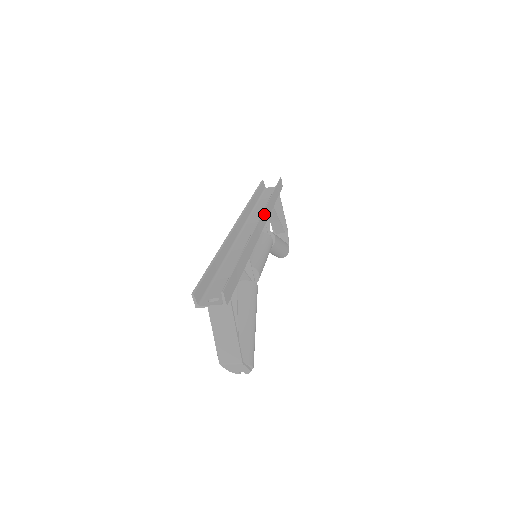
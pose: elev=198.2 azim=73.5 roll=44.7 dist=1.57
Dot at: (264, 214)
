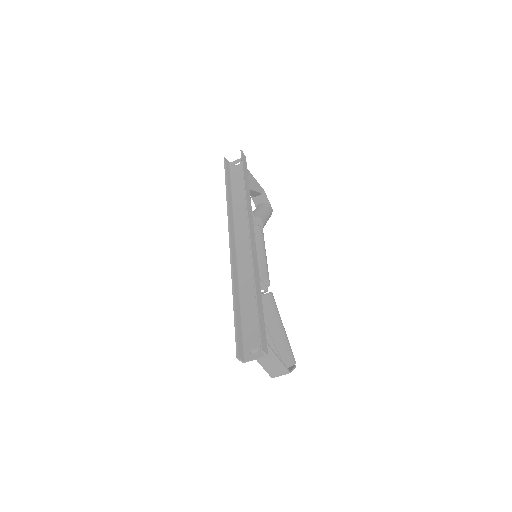
Dot at: (249, 219)
